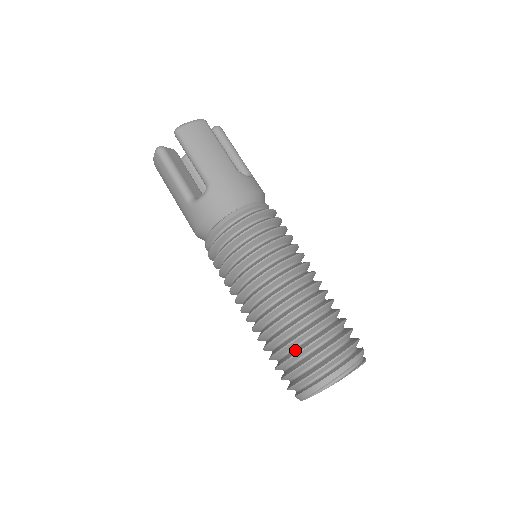
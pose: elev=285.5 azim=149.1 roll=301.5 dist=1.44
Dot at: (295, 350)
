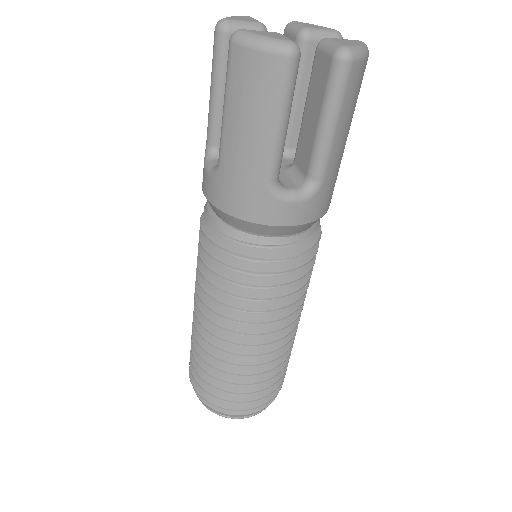
Dot at: occluded
